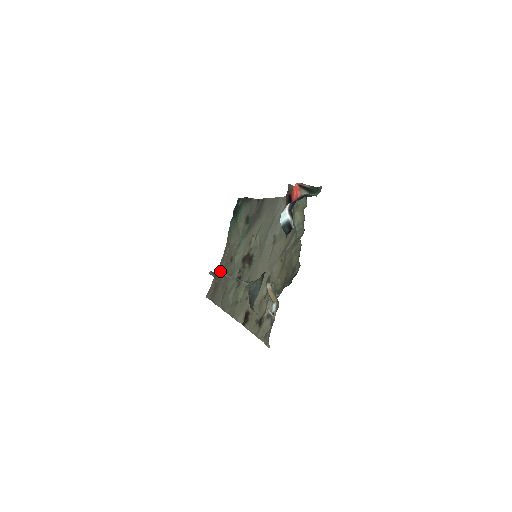
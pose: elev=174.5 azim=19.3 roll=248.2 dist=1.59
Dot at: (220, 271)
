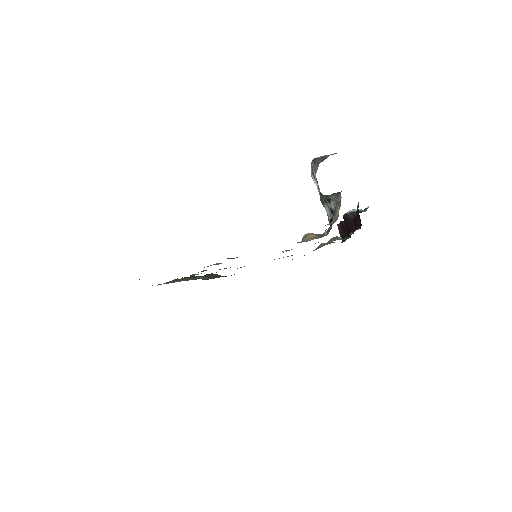
Dot at: occluded
